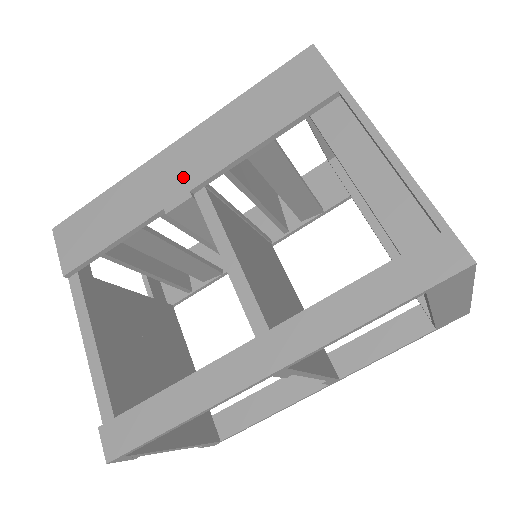
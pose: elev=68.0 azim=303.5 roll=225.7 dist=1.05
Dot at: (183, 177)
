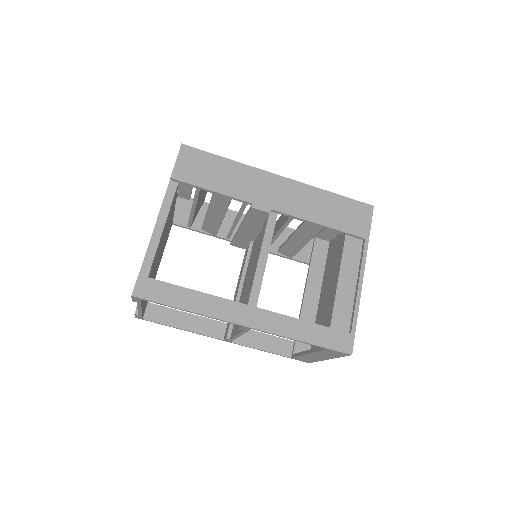
Dot at: (273, 199)
